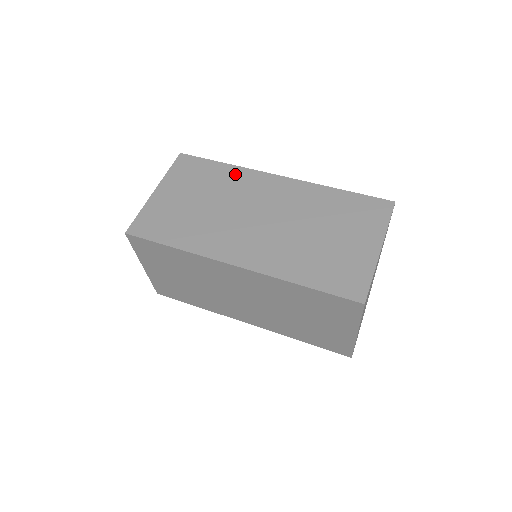
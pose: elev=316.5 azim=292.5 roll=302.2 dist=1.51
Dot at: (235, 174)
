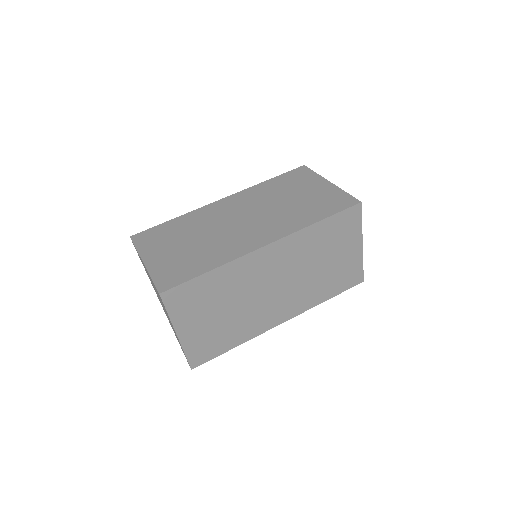
Dot at: (191, 217)
